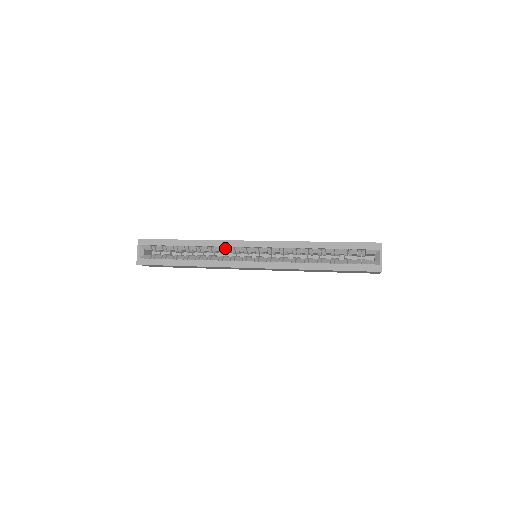
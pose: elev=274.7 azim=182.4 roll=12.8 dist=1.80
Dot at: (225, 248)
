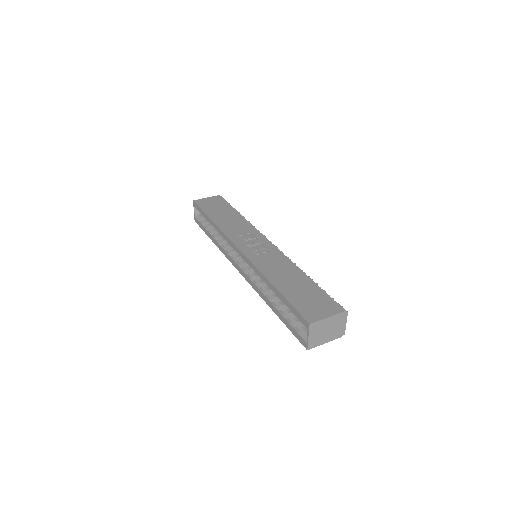
Dot at: occluded
